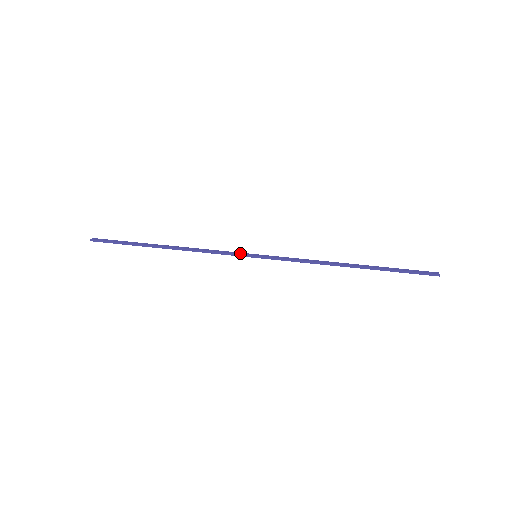
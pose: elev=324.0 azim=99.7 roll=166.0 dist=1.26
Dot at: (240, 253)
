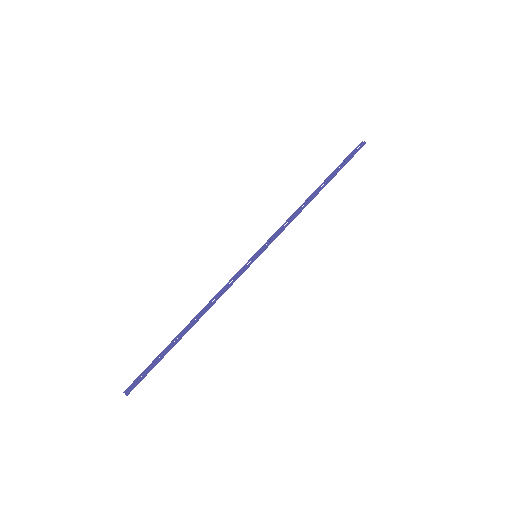
Dot at: (243, 267)
